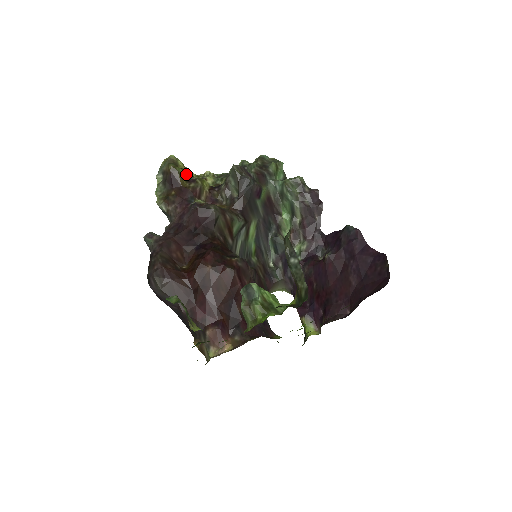
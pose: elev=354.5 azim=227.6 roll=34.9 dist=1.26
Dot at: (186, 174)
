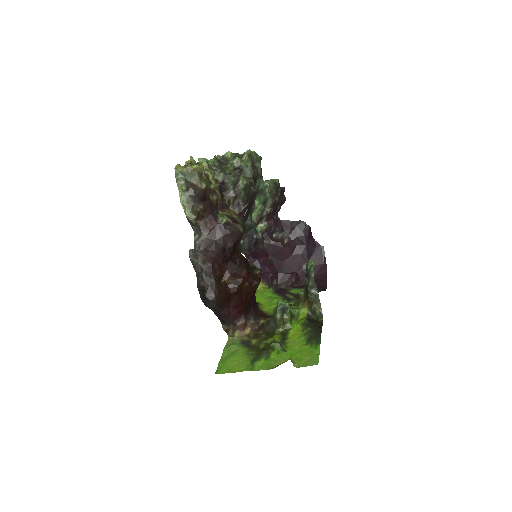
Dot at: occluded
